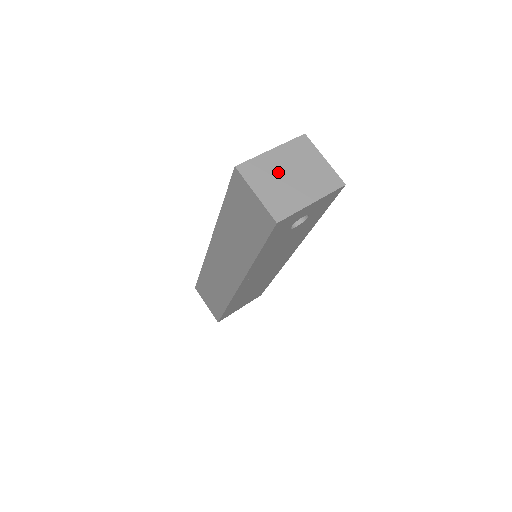
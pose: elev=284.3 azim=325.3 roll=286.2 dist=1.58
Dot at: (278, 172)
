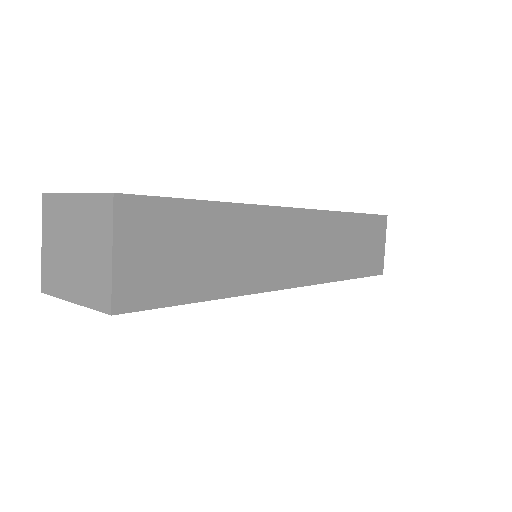
Dot at: (66, 232)
